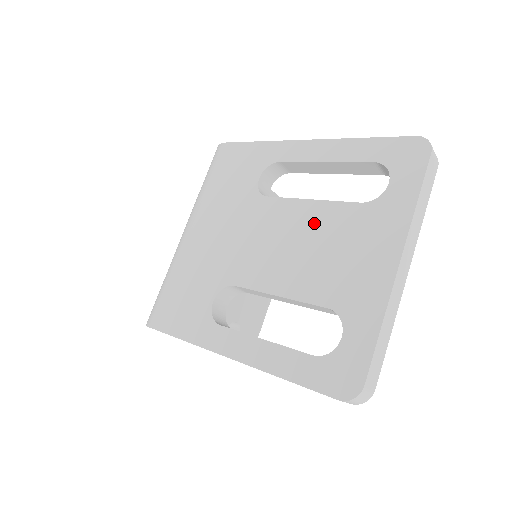
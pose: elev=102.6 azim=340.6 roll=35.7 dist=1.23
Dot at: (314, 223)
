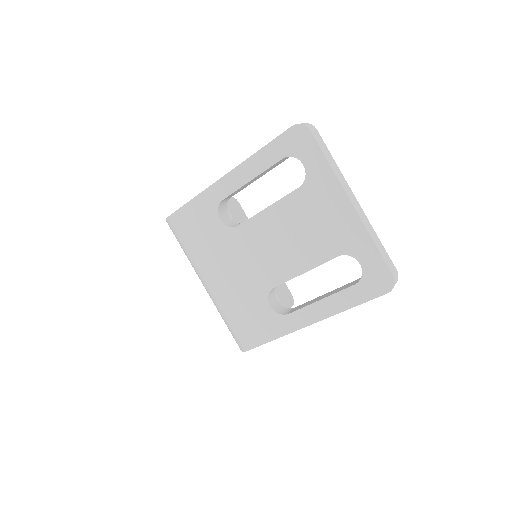
Dot at: (283, 219)
